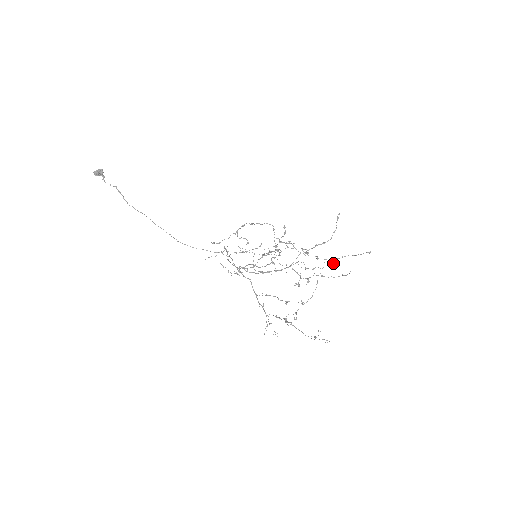
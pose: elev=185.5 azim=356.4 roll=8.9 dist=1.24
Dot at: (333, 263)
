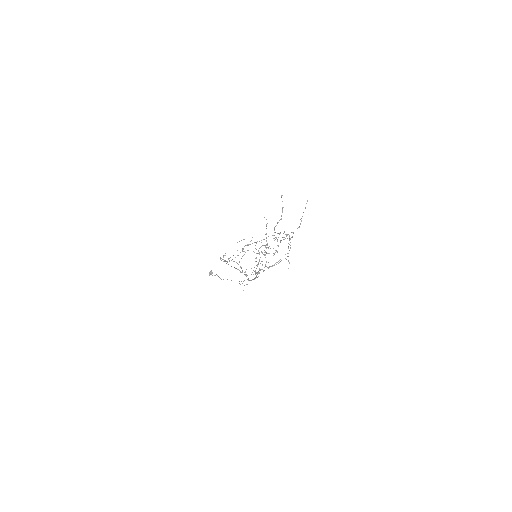
Dot at: (298, 227)
